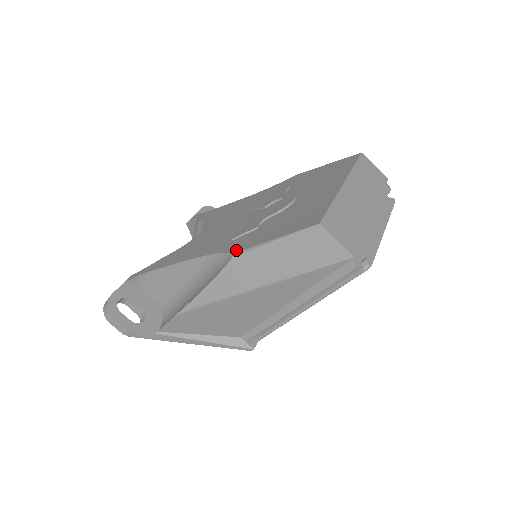
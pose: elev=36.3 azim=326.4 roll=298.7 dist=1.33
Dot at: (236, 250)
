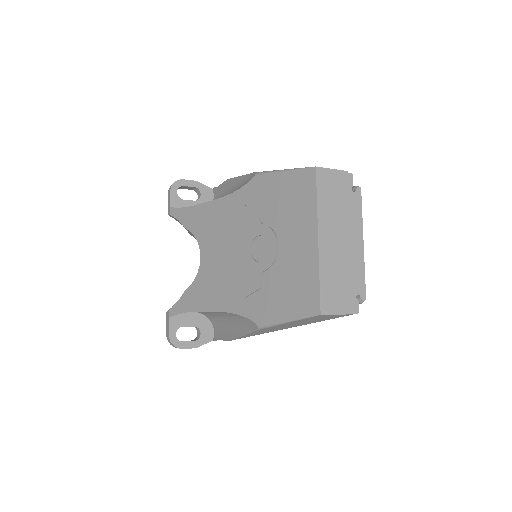
Dot at: (258, 321)
